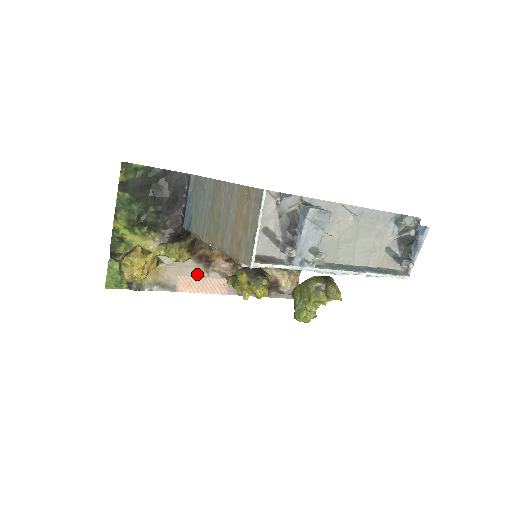
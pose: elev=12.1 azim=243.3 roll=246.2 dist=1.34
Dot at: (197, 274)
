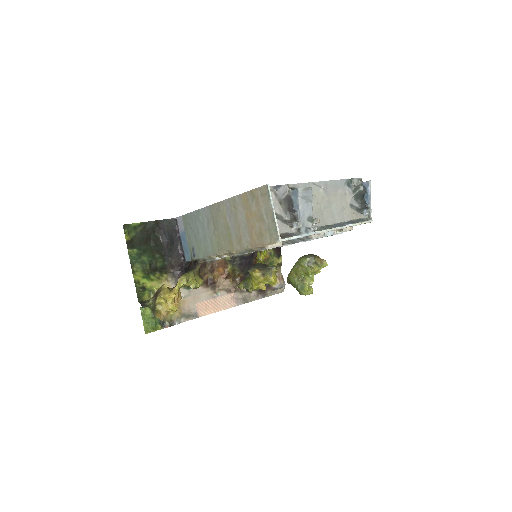
Dot at: (209, 297)
